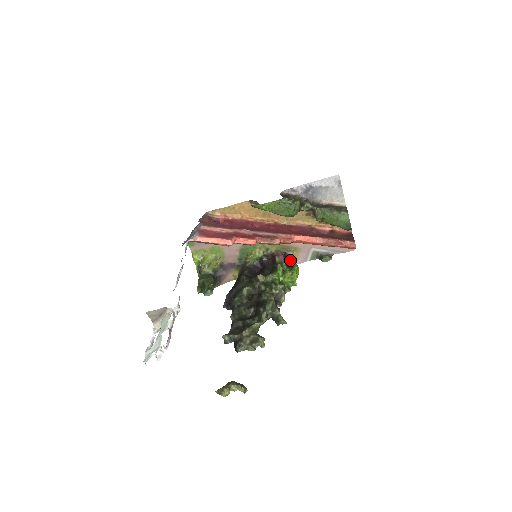
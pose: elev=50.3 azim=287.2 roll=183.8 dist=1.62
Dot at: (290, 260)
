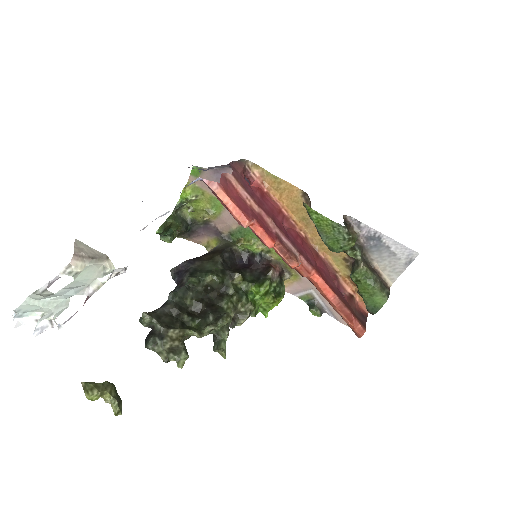
Dot at: (282, 284)
